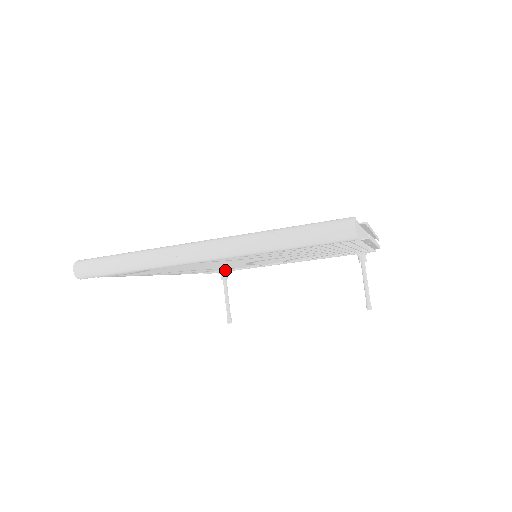
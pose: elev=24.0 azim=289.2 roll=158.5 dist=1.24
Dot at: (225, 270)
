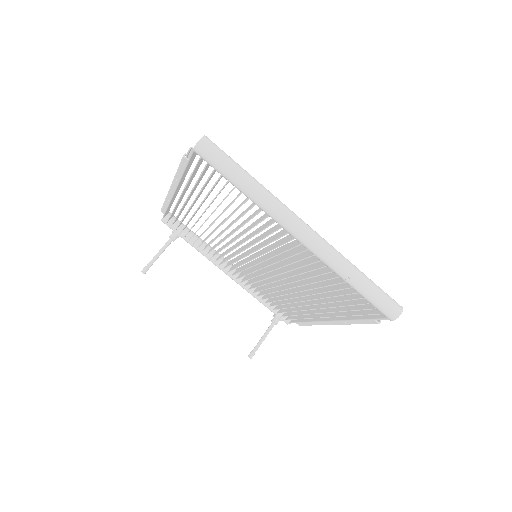
Dot at: (181, 234)
